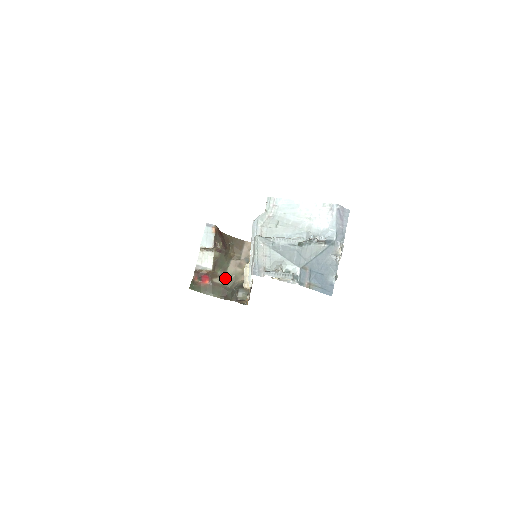
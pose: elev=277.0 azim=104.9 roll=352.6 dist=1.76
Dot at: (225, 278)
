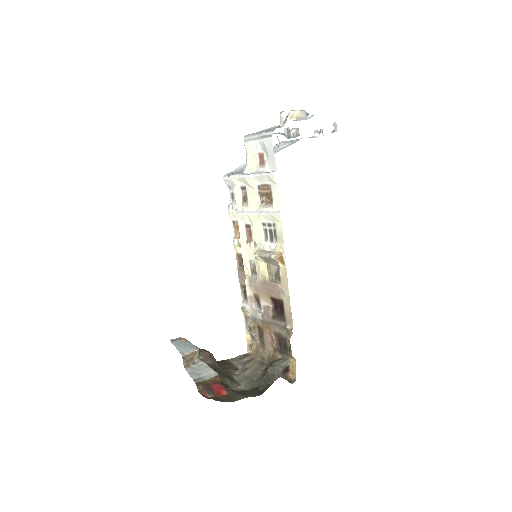
Dot at: (241, 385)
